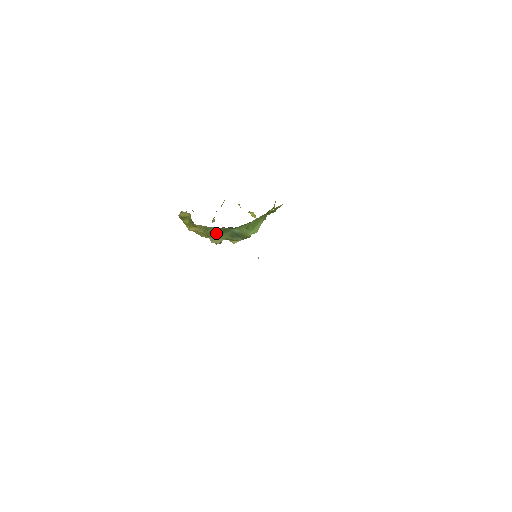
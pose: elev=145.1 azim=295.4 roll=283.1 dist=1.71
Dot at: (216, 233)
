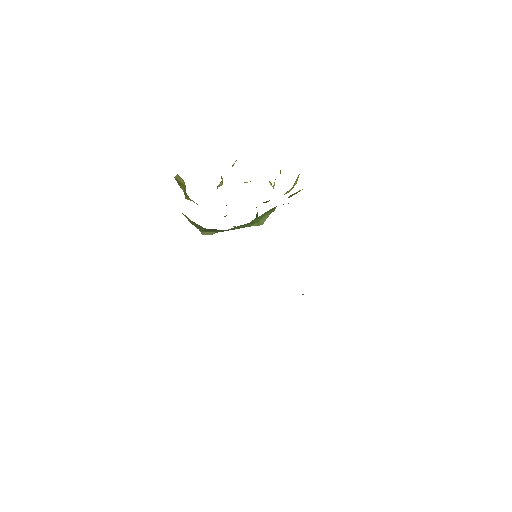
Dot at: (203, 229)
